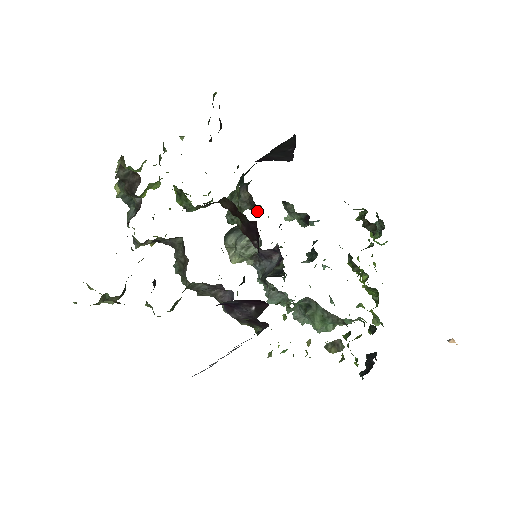
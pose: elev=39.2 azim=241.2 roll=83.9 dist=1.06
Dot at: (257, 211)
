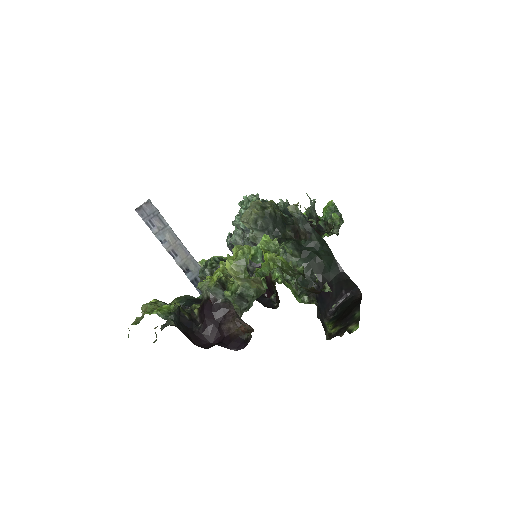
Dot at: (296, 226)
